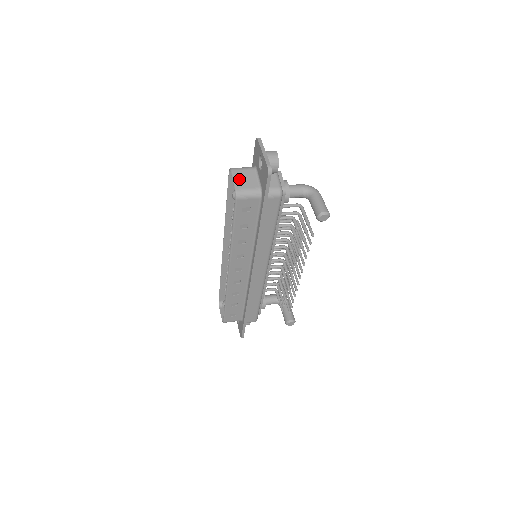
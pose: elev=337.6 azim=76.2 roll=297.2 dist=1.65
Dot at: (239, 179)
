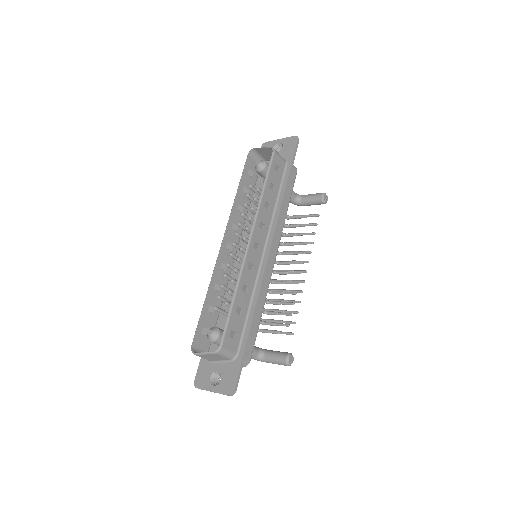
Dot at: (266, 150)
